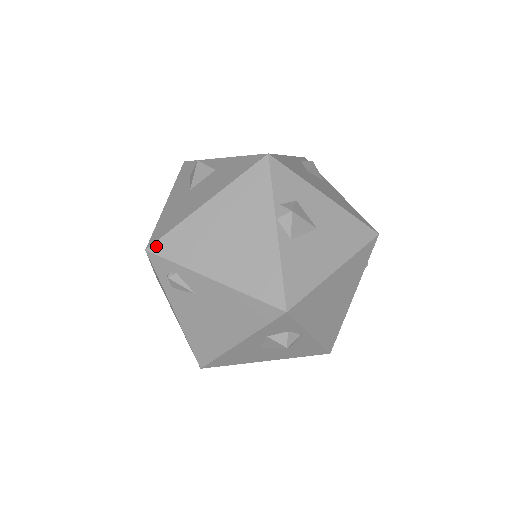
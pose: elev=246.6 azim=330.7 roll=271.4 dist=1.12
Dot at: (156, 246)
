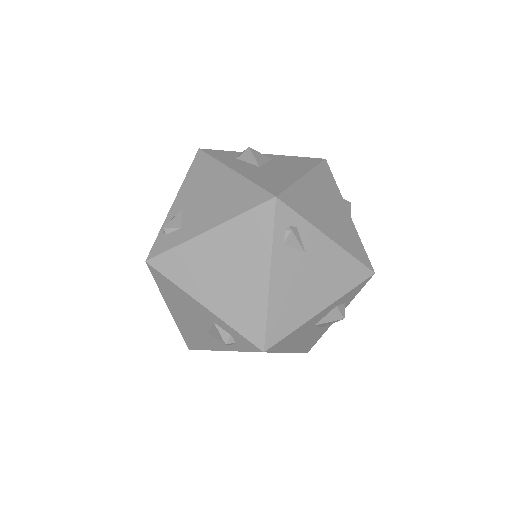
Dot at: (283, 196)
